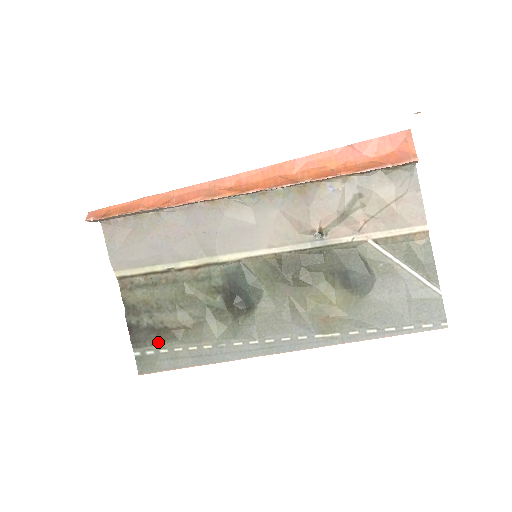
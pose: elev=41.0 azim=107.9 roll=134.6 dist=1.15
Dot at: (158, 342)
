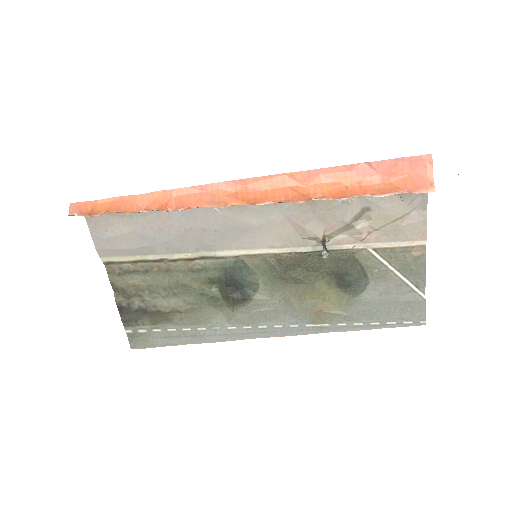
Dot at: (151, 323)
